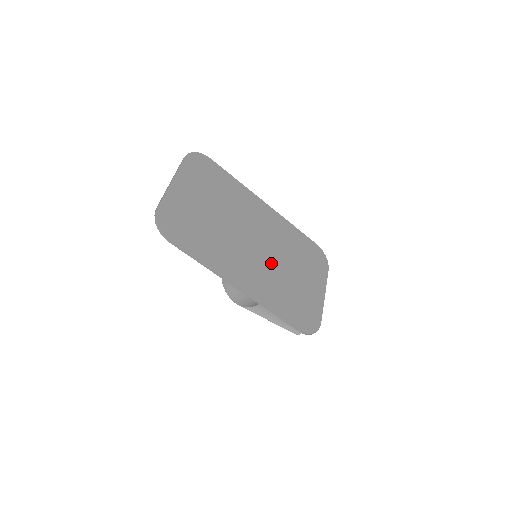
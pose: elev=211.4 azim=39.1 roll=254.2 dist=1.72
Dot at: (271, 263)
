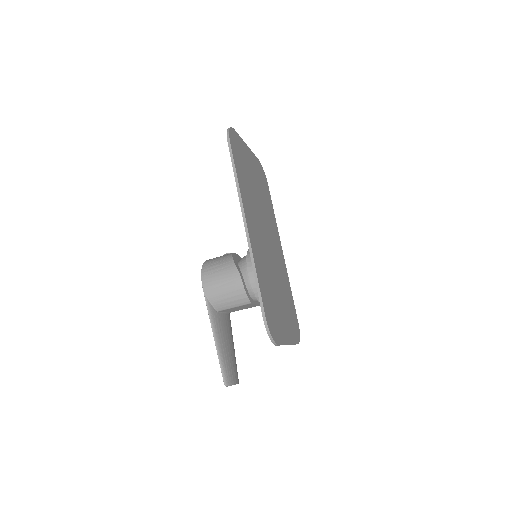
Dot at: (269, 262)
